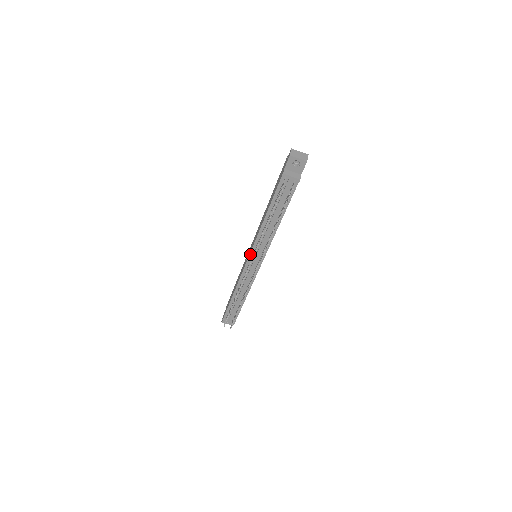
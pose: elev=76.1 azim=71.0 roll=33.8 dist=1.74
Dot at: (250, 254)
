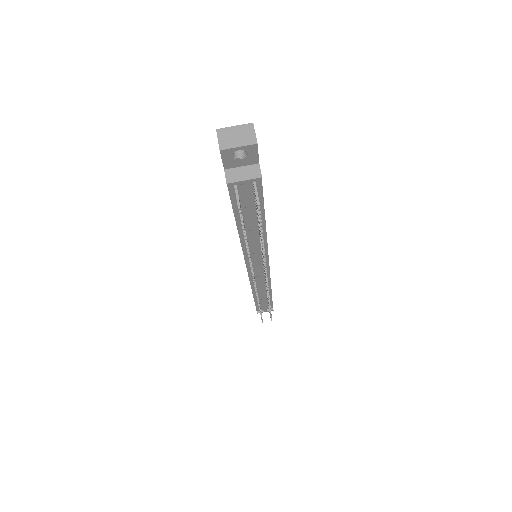
Dot at: (246, 265)
